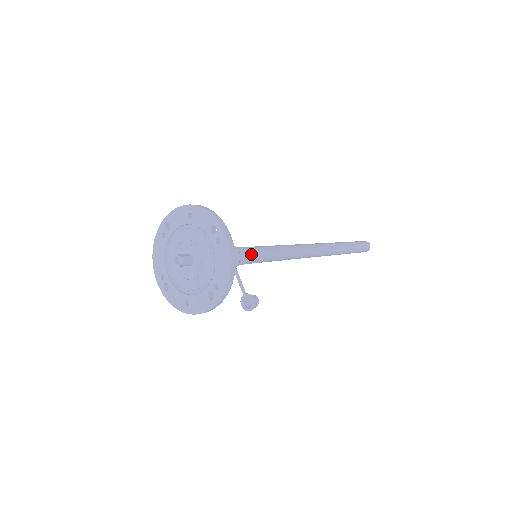
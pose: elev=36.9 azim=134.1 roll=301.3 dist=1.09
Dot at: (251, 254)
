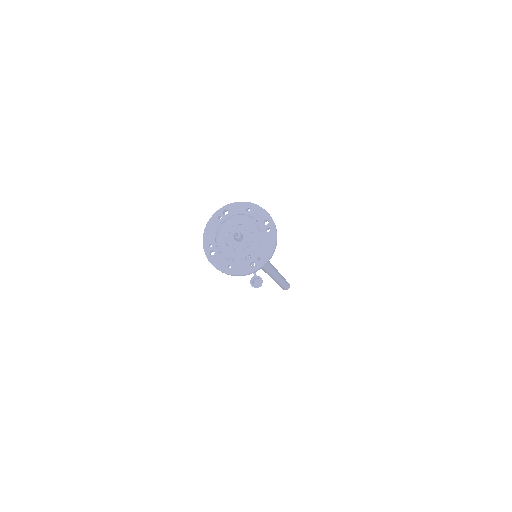
Dot at: occluded
